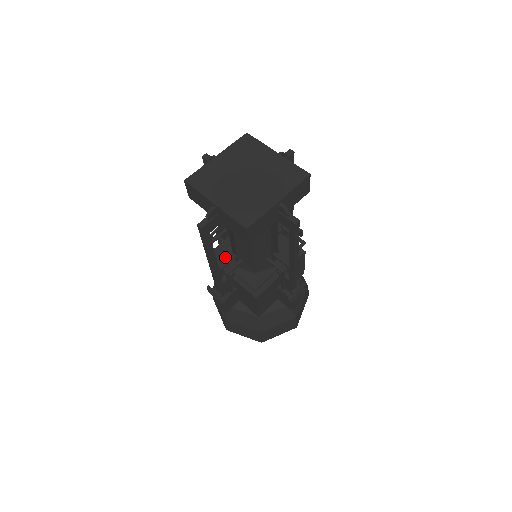
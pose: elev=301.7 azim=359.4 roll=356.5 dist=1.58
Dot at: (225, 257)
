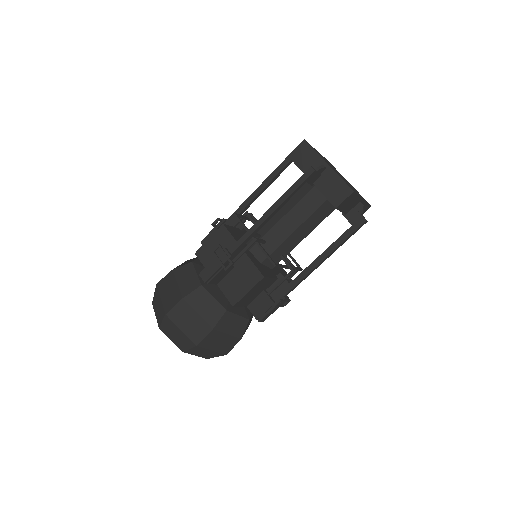
Dot at: (238, 236)
